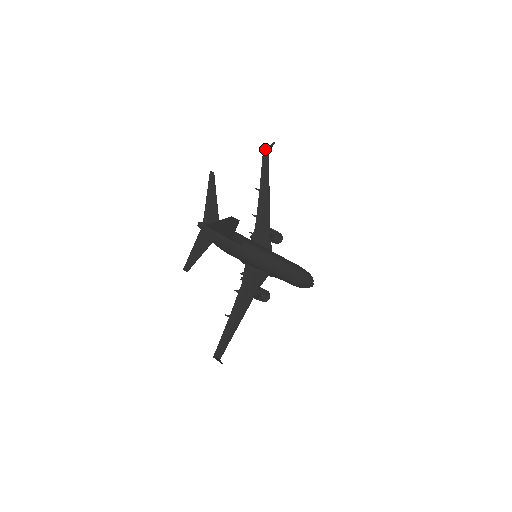
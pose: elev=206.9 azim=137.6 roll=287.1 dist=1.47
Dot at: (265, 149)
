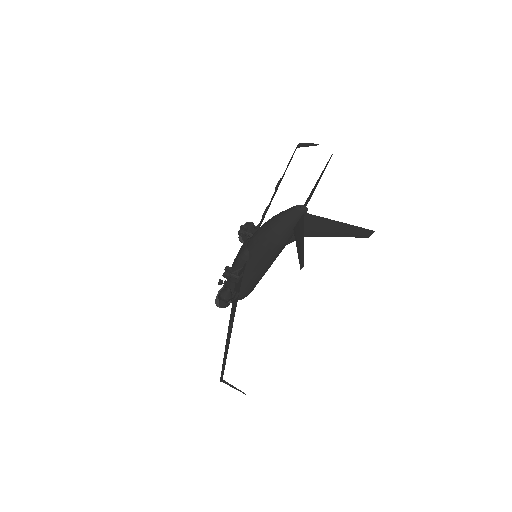
Dot at: (303, 143)
